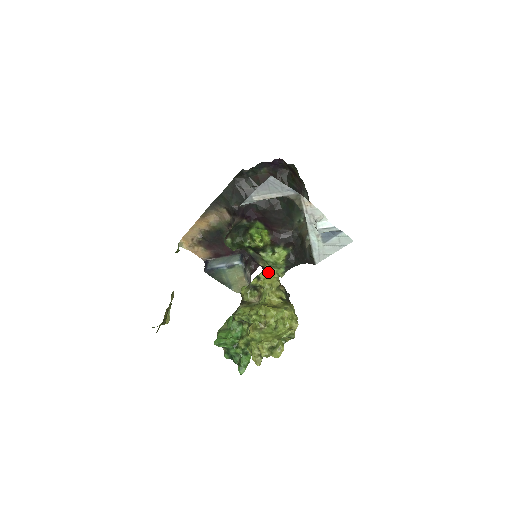
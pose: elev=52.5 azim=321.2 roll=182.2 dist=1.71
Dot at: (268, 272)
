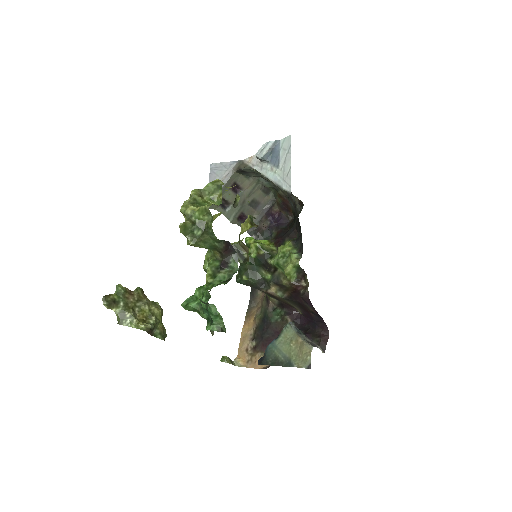
Dot at: occluded
